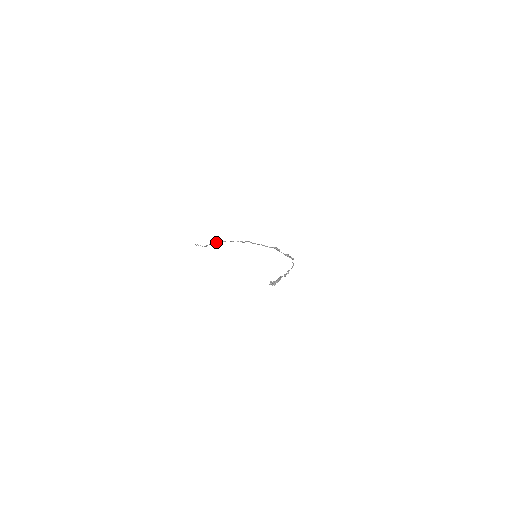
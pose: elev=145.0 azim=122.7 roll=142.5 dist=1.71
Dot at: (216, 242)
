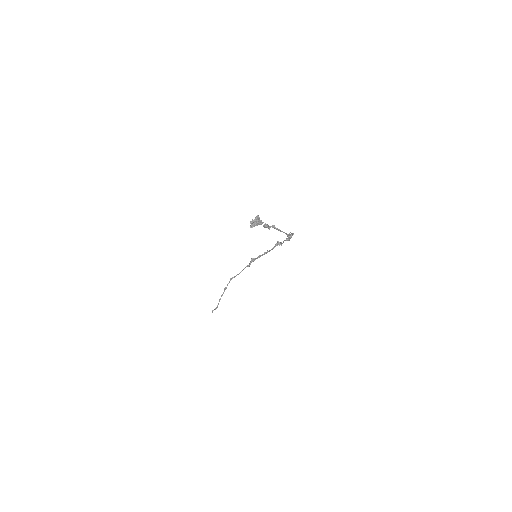
Dot at: (226, 287)
